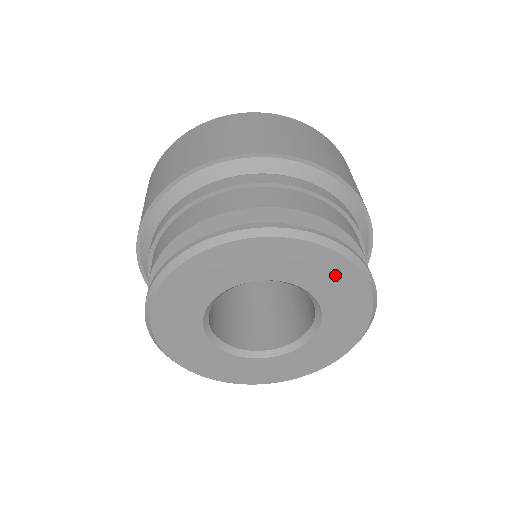
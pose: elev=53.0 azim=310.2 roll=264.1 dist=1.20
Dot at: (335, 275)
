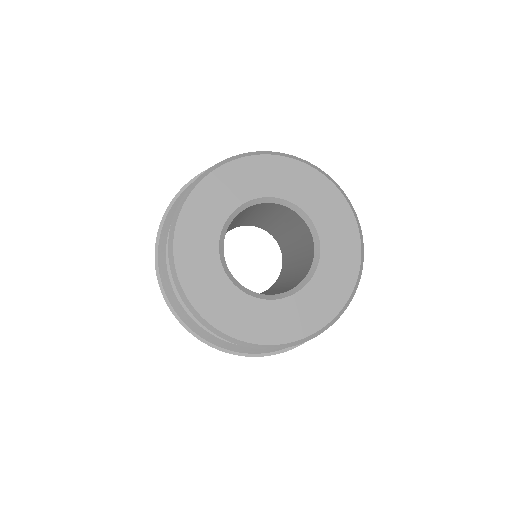
Dot at: (316, 189)
